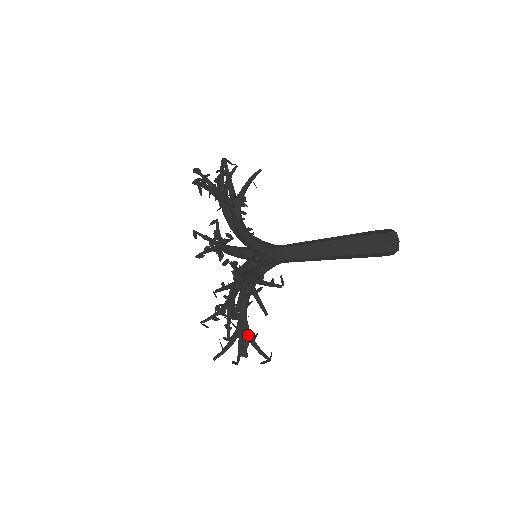
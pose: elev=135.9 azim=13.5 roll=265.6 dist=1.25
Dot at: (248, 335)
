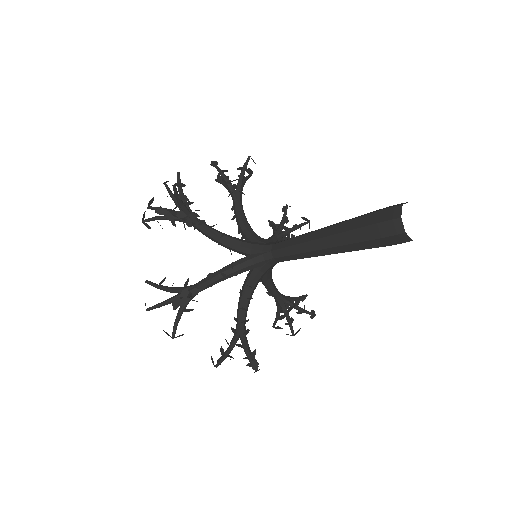
Dot at: (184, 294)
